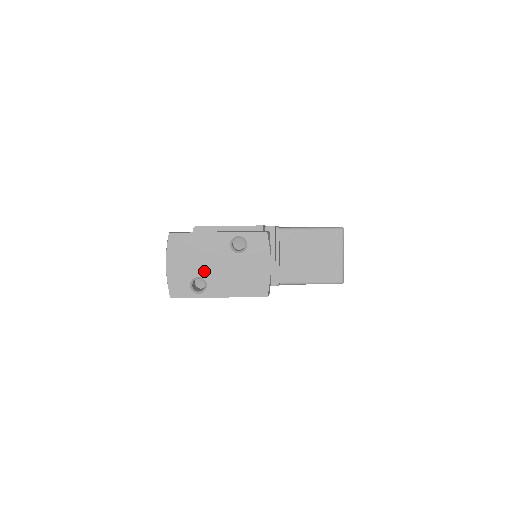
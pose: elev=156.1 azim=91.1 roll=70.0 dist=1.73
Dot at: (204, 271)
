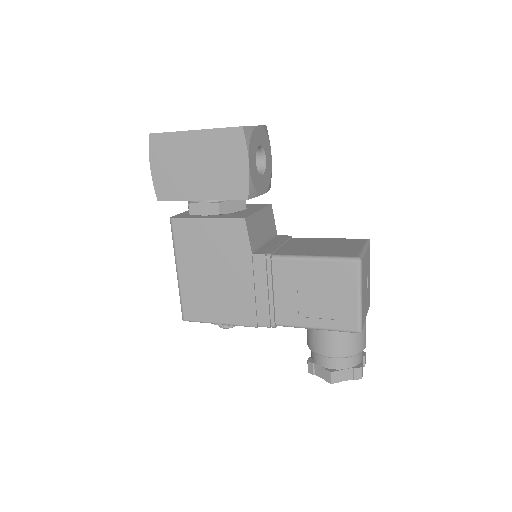
Dot at: occluded
